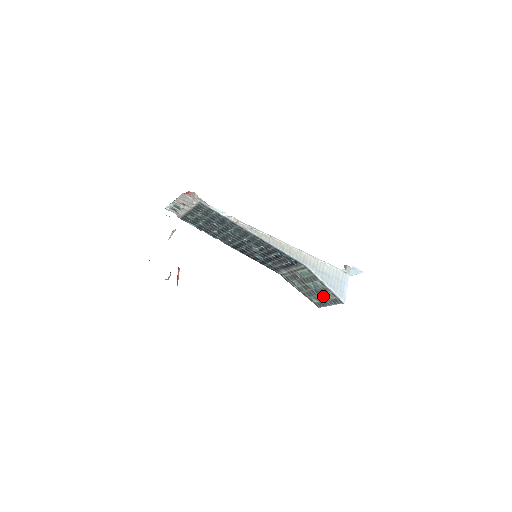
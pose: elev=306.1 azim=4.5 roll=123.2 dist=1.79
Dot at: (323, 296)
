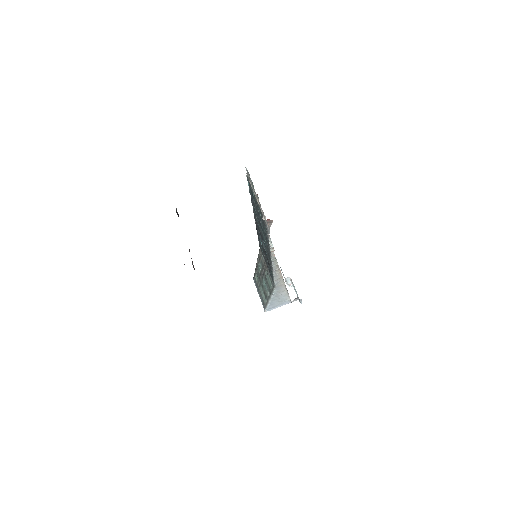
Dot at: (262, 291)
